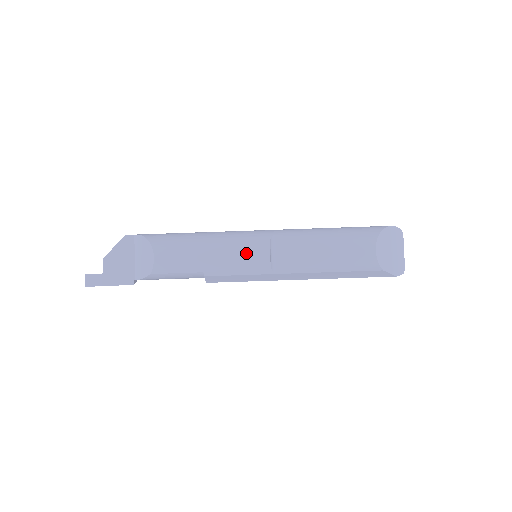
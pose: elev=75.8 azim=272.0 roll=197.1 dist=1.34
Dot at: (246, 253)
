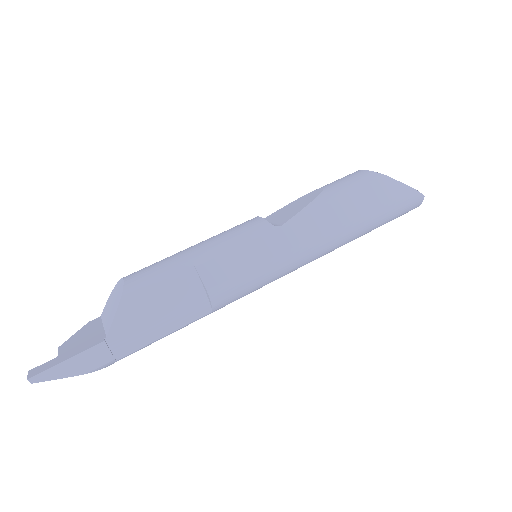
Dot at: (233, 228)
